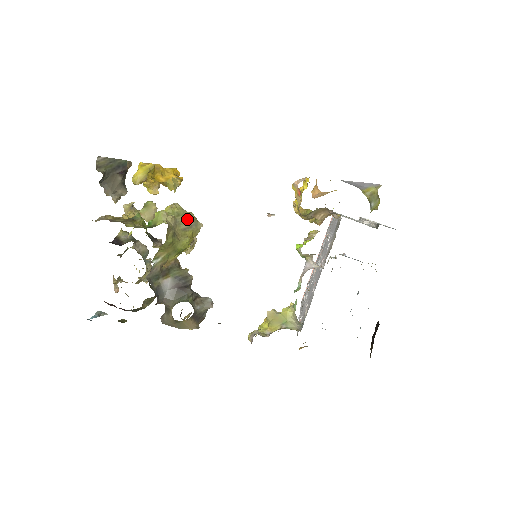
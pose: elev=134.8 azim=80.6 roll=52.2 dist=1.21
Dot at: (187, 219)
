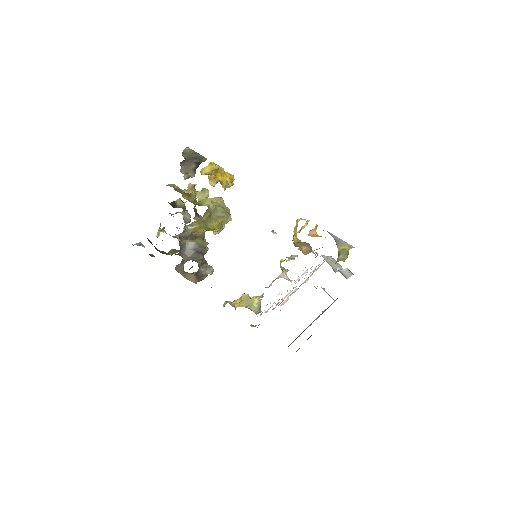
Dot at: (223, 211)
